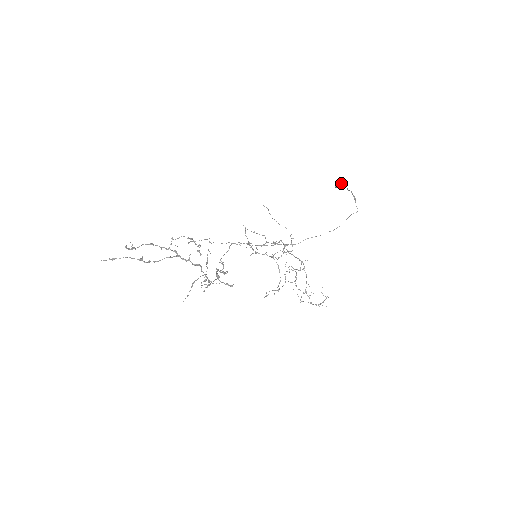
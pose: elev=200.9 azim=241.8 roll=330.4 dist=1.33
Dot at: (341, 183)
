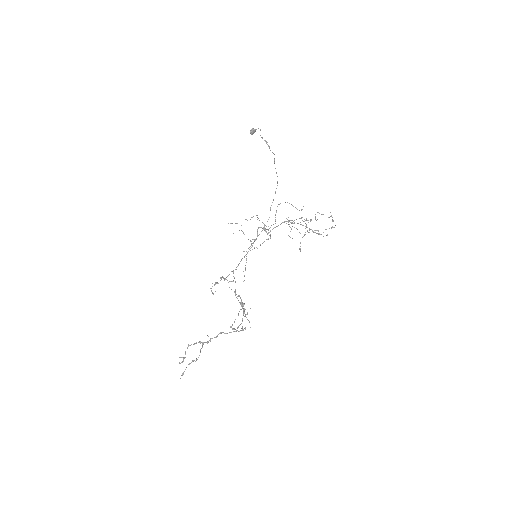
Dot at: (251, 129)
